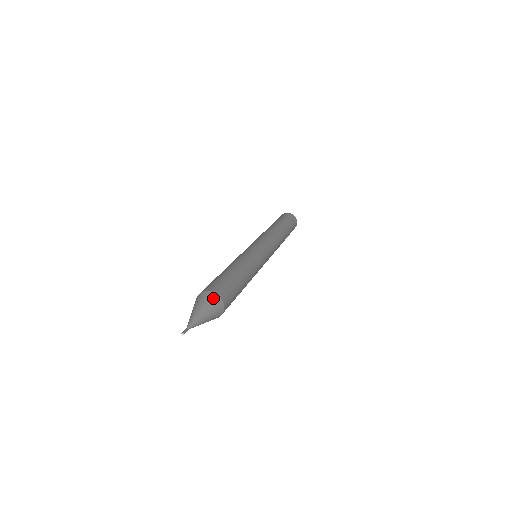
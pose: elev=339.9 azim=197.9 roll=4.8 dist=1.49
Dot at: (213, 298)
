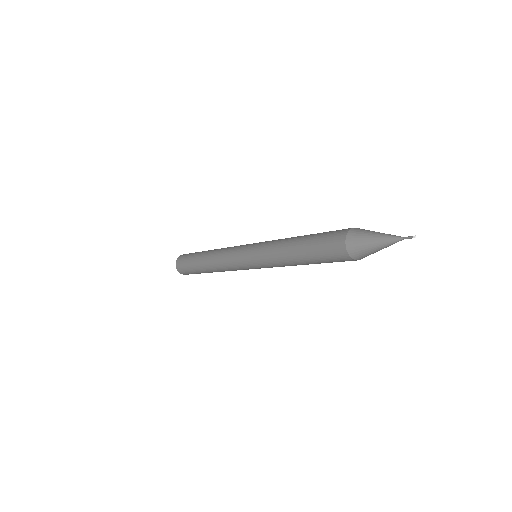
Dot at: occluded
